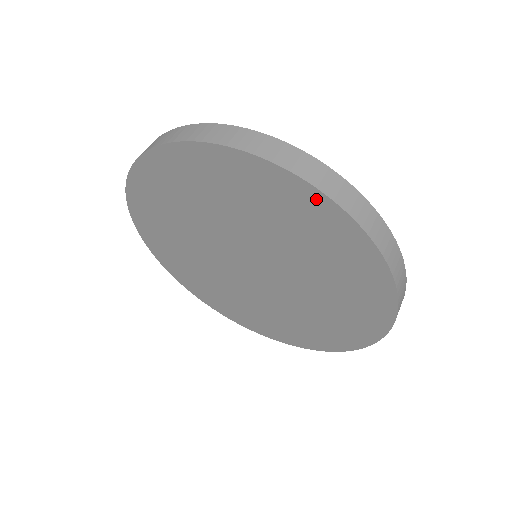
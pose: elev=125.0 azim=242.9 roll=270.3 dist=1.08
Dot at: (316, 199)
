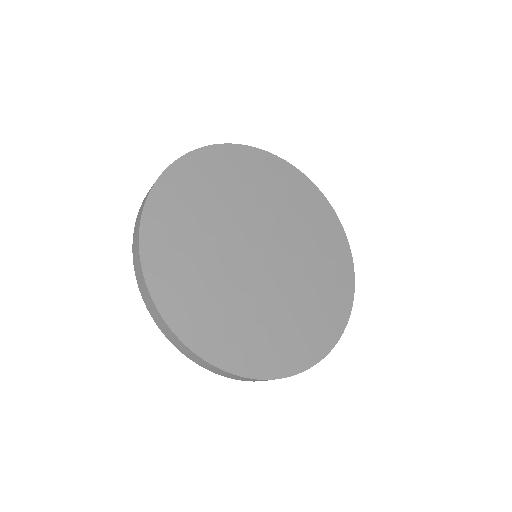
Dot at: occluded
